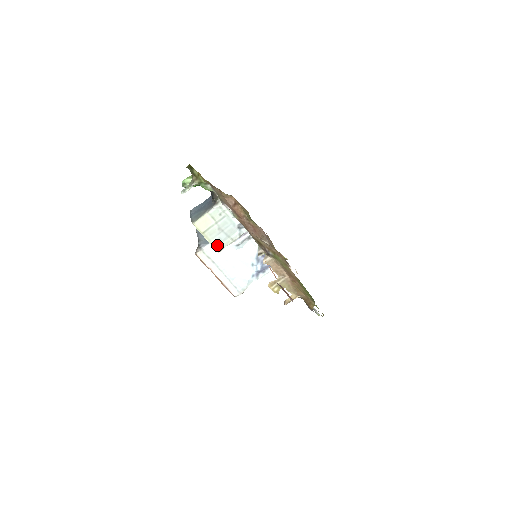
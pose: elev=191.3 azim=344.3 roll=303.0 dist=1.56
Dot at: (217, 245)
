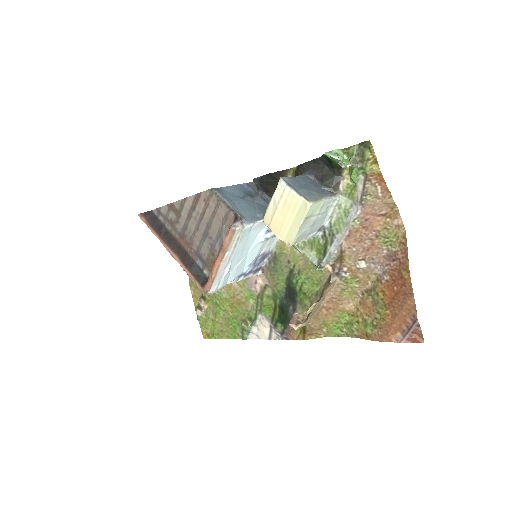
Dot at: (297, 238)
